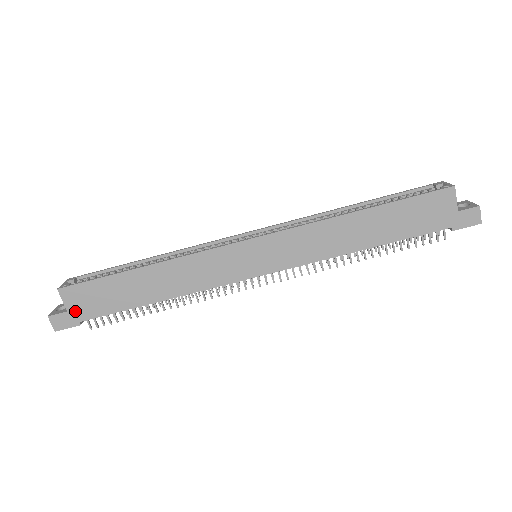
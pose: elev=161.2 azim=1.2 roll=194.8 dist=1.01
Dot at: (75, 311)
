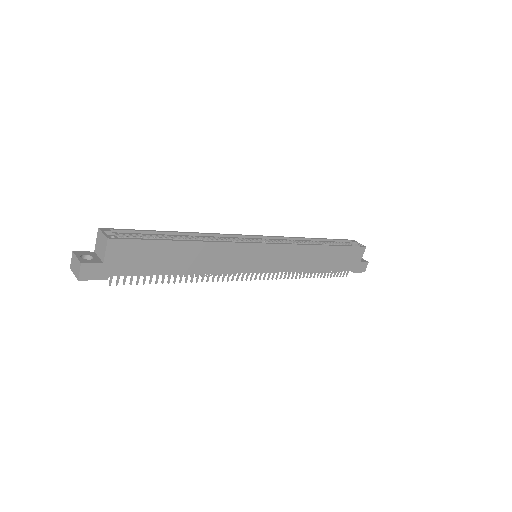
Dot at: (111, 265)
